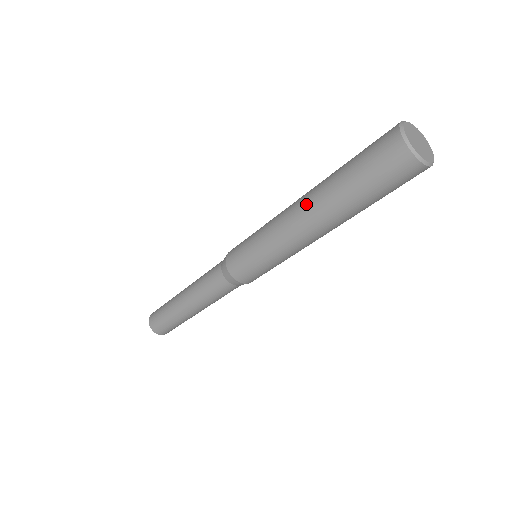
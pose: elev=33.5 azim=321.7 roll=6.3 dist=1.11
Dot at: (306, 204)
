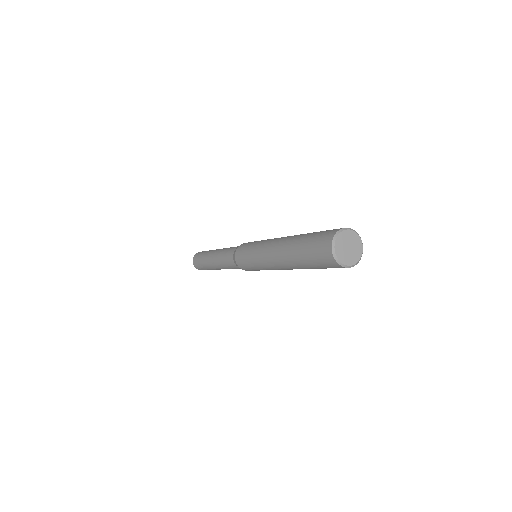
Dot at: (279, 251)
